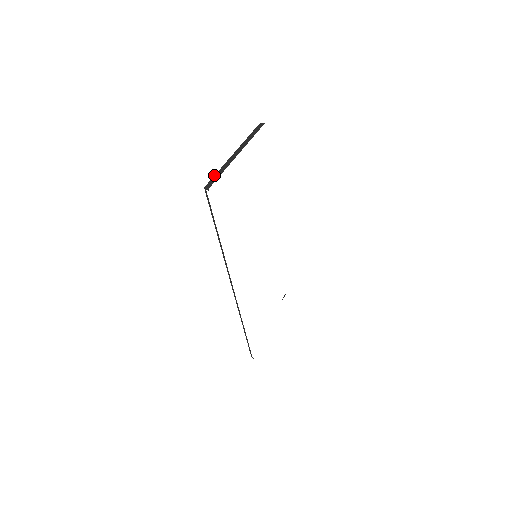
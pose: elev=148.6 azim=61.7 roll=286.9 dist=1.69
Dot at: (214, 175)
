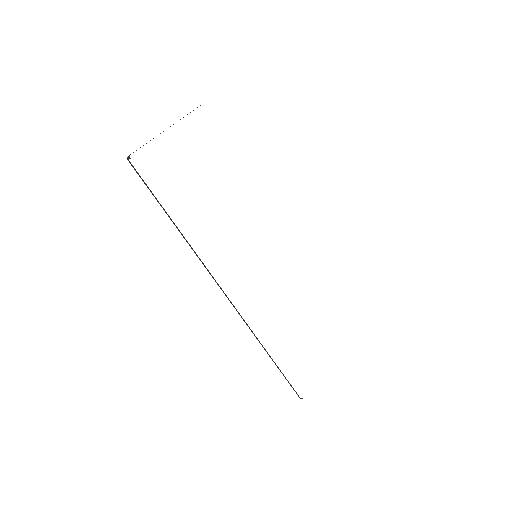
Dot at: occluded
